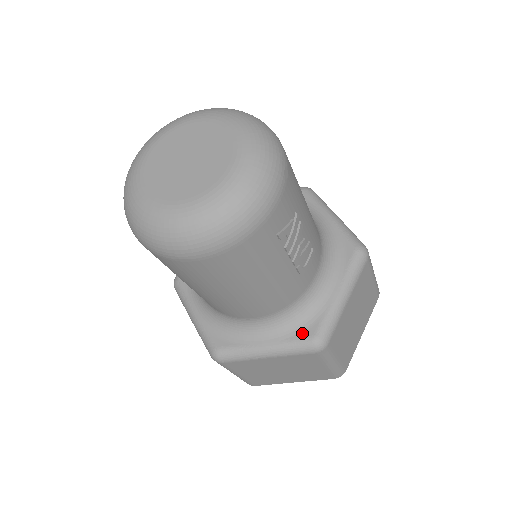
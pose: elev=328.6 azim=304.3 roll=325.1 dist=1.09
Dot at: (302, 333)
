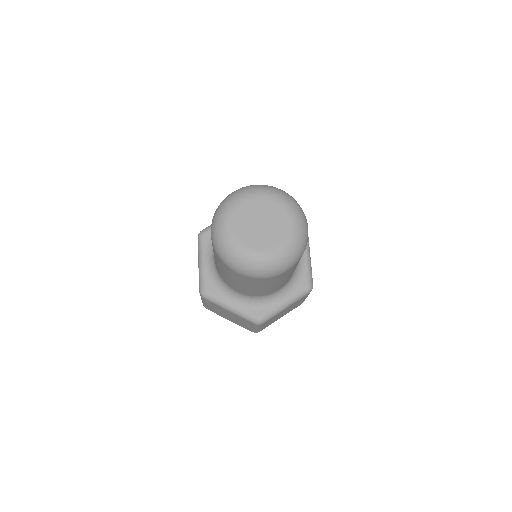
Dot at: (301, 286)
